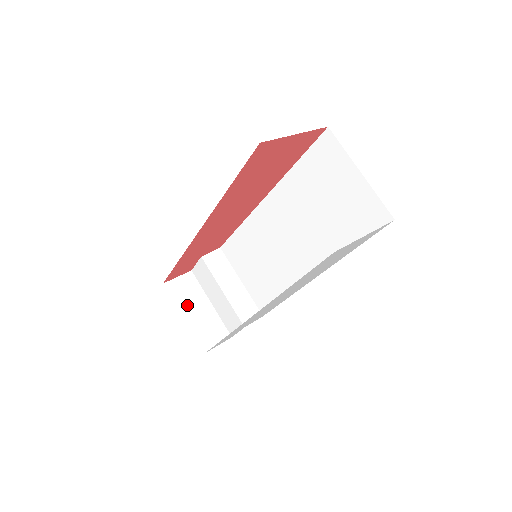
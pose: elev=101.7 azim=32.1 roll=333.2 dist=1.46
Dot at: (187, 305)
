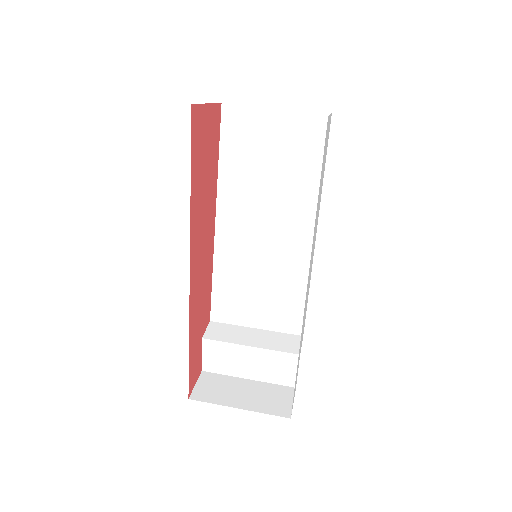
Dot at: (230, 397)
